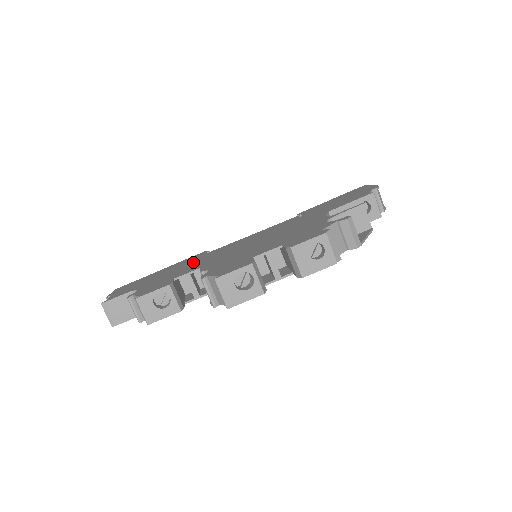
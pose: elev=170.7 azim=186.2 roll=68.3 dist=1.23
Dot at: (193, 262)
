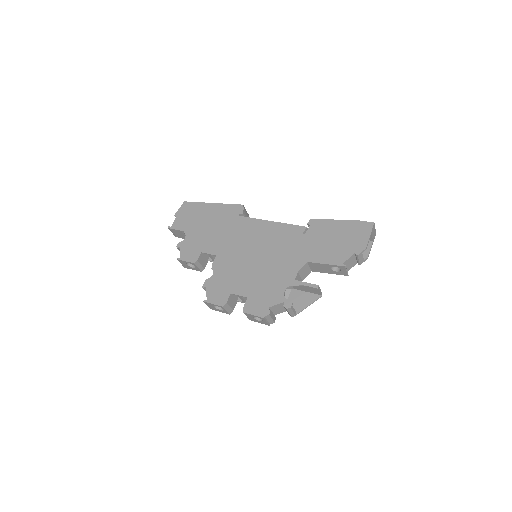
Dot at: (224, 228)
